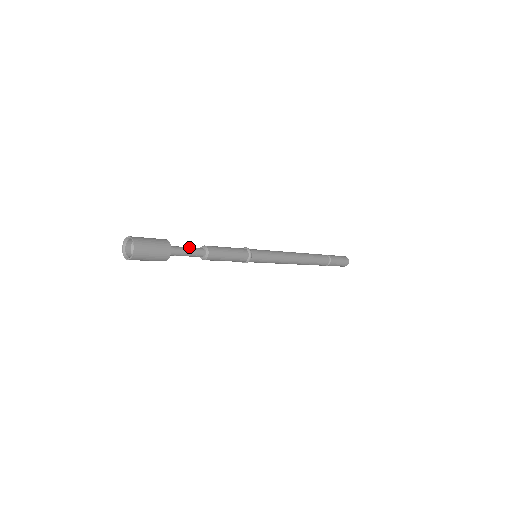
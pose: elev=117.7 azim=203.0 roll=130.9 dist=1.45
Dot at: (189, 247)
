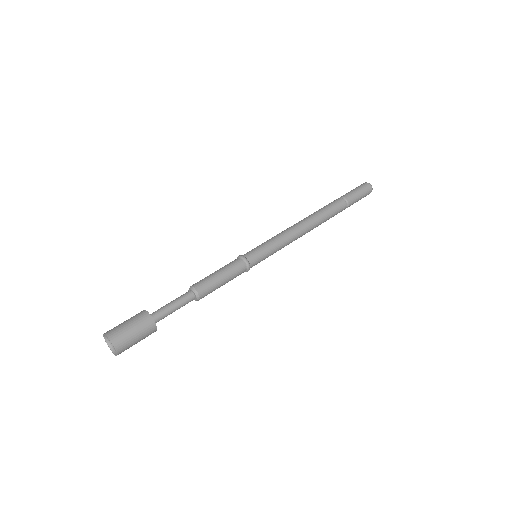
Dot at: (174, 300)
